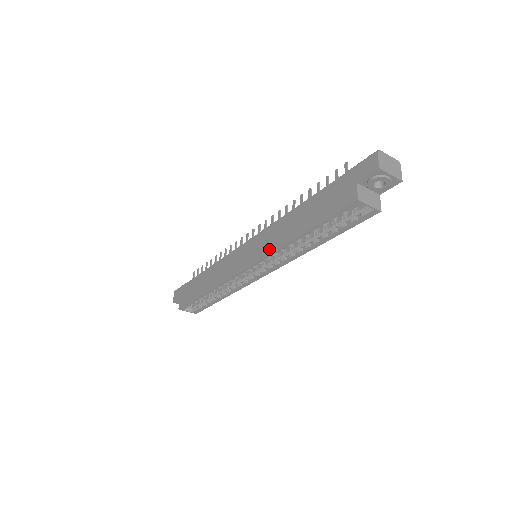
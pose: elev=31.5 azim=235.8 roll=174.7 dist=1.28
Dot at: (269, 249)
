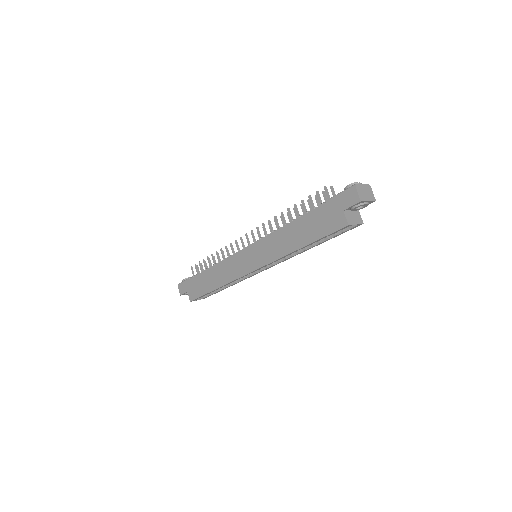
Dot at: (273, 257)
